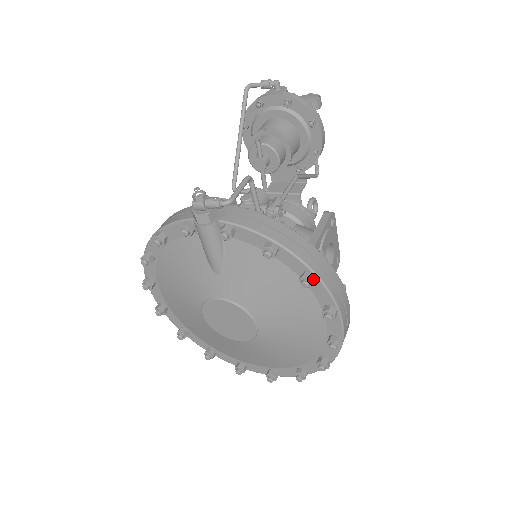
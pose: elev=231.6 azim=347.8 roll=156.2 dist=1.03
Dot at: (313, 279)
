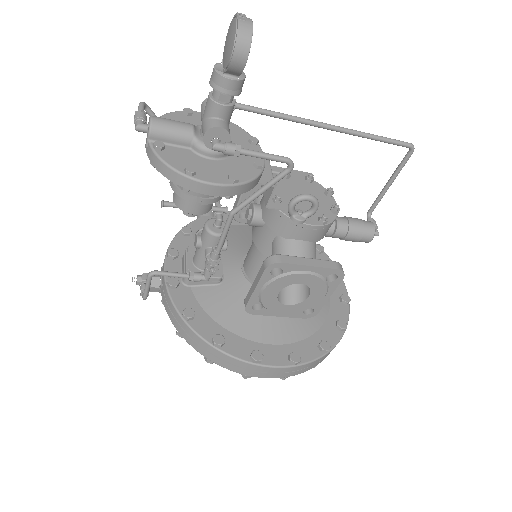
Dot at: (210, 361)
